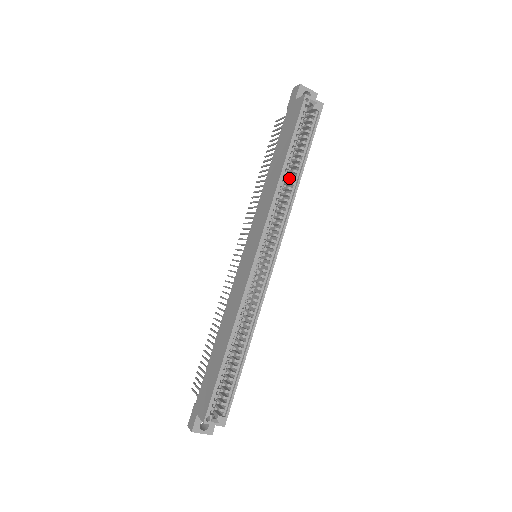
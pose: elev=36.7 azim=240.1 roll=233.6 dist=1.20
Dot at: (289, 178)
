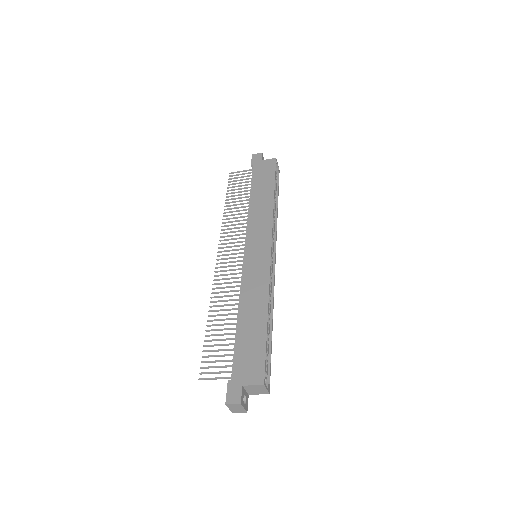
Dot at: occluded
